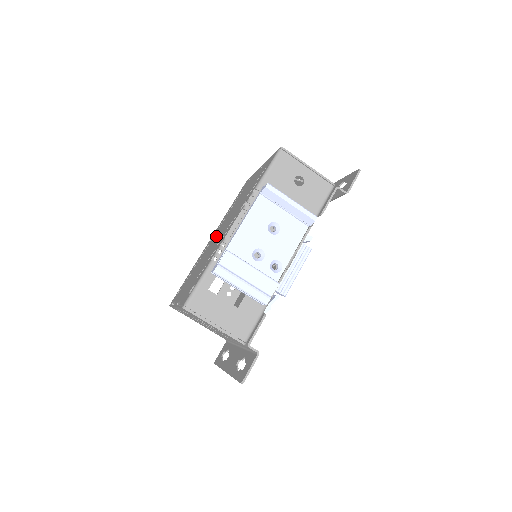
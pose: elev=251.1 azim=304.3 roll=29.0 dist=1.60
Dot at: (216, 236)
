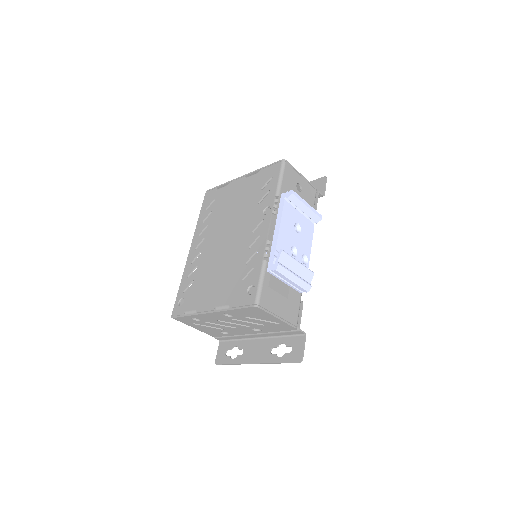
Dot at: (217, 242)
